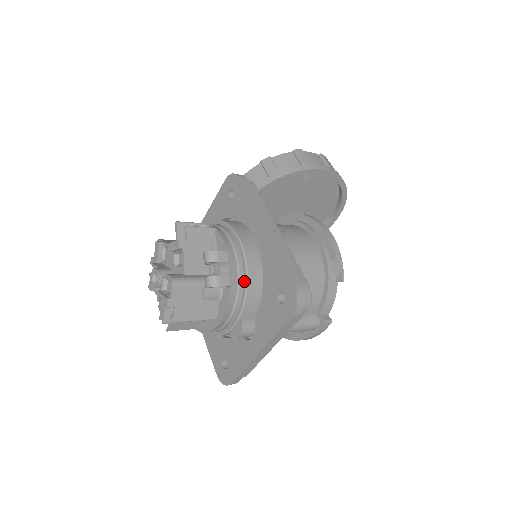
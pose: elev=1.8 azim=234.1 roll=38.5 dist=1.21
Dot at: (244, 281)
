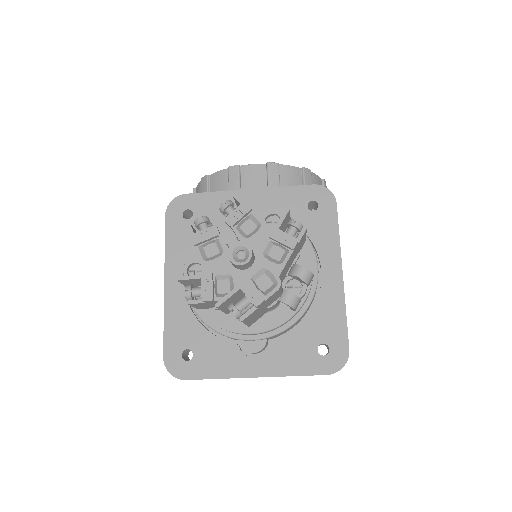
Dot at: (301, 311)
